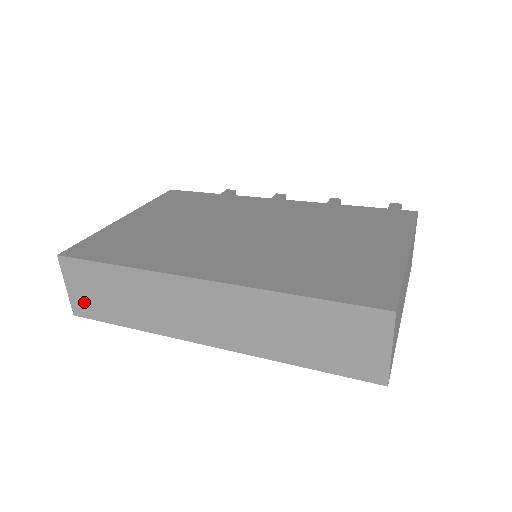
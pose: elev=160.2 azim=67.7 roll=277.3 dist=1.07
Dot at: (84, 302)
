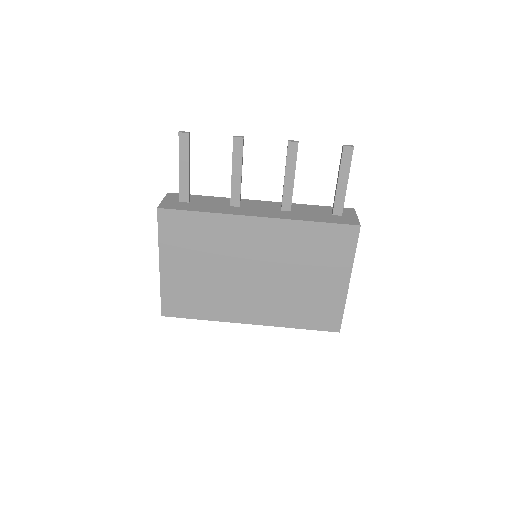
Dot at: occluded
